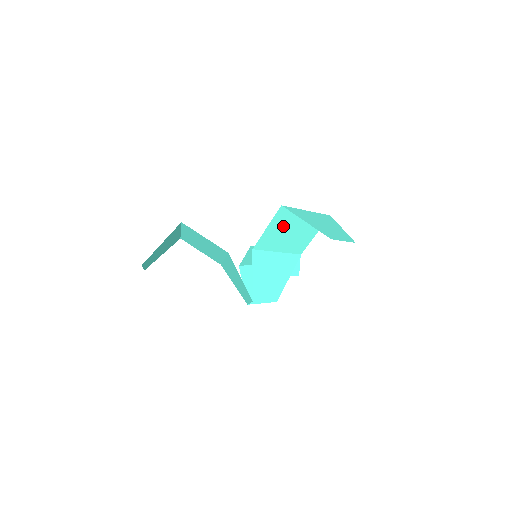
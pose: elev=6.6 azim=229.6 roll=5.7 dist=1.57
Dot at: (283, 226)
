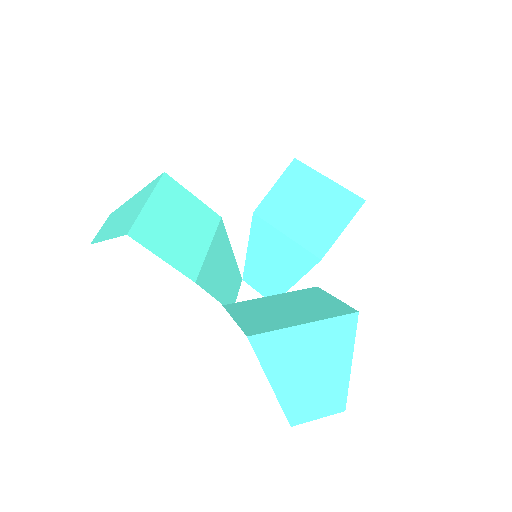
Dot at: (265, 315)
